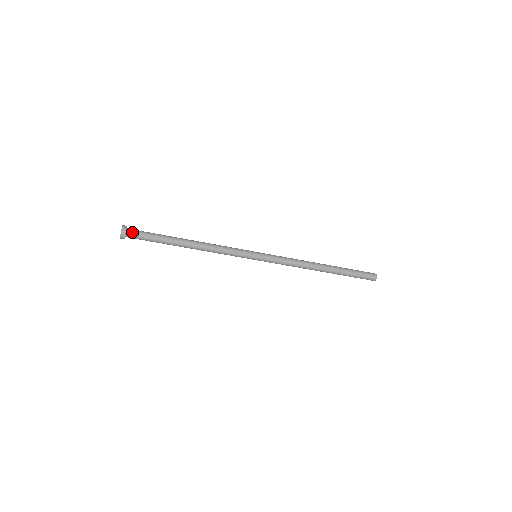
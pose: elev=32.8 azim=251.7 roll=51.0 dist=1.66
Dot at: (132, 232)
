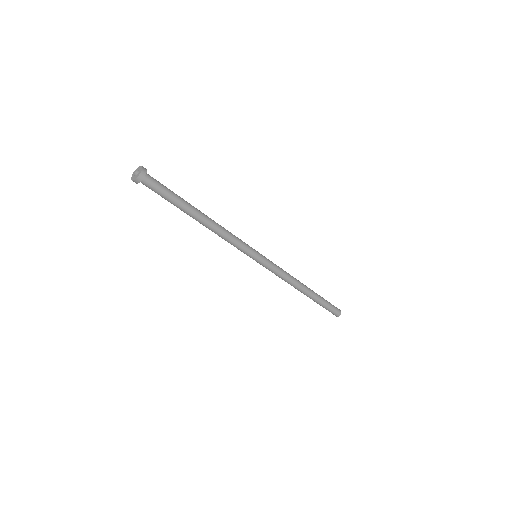
Dot at: (151, 178)
